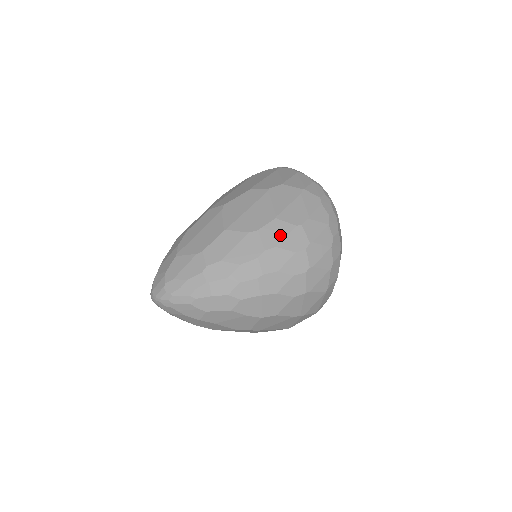
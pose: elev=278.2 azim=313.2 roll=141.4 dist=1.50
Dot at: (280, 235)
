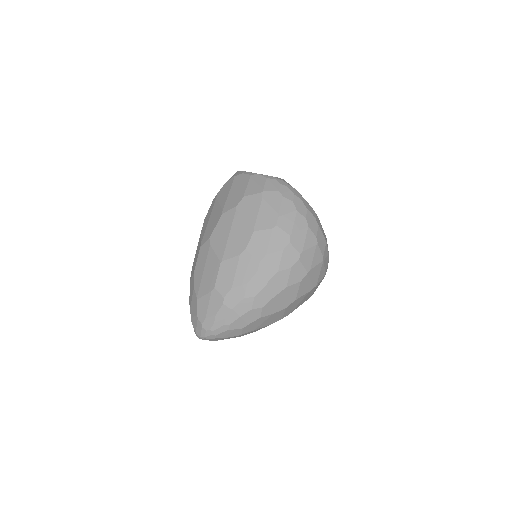
Dot at: (264, 243)
